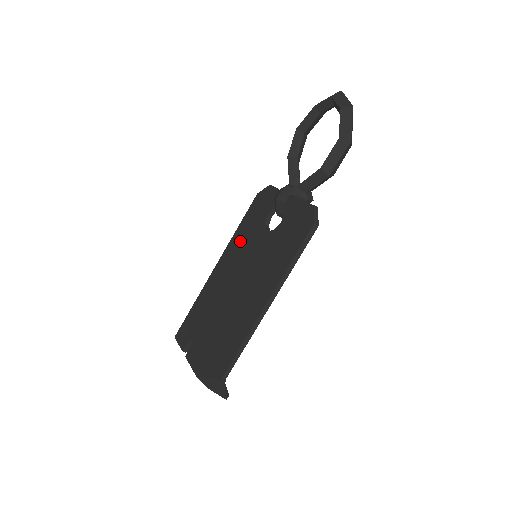
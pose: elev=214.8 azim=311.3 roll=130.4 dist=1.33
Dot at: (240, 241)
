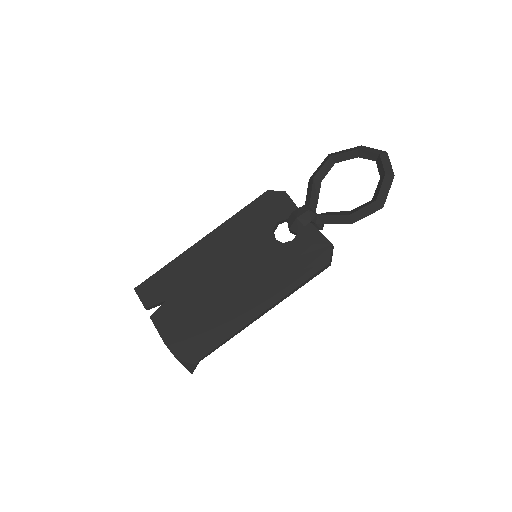
Dot at: (239, 230)
